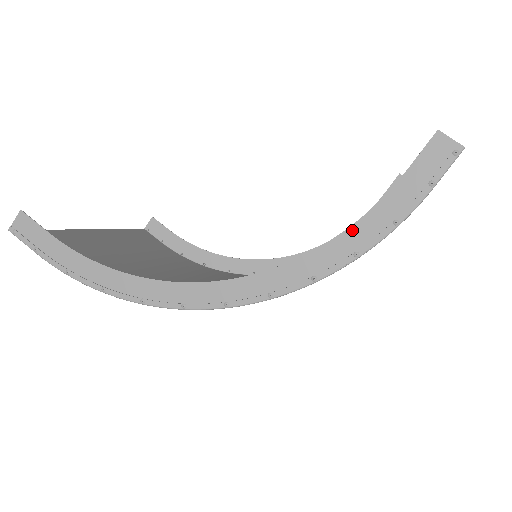
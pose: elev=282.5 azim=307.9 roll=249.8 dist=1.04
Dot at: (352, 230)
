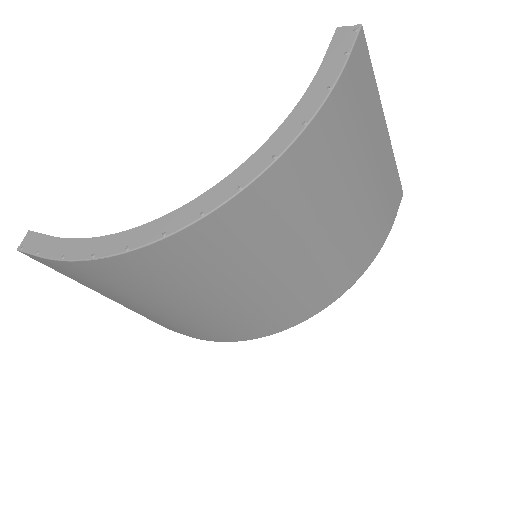
Dot at: (296, 111)
